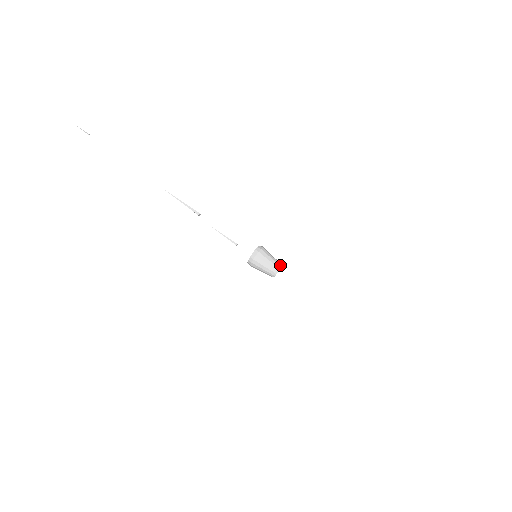
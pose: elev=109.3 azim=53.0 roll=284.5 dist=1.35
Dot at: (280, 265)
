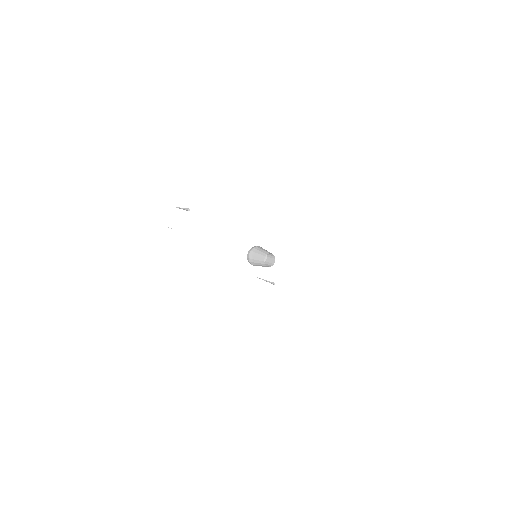
Dot at: (270, 253)
